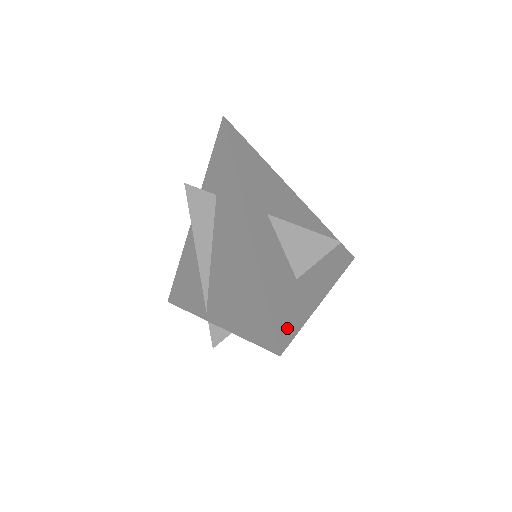
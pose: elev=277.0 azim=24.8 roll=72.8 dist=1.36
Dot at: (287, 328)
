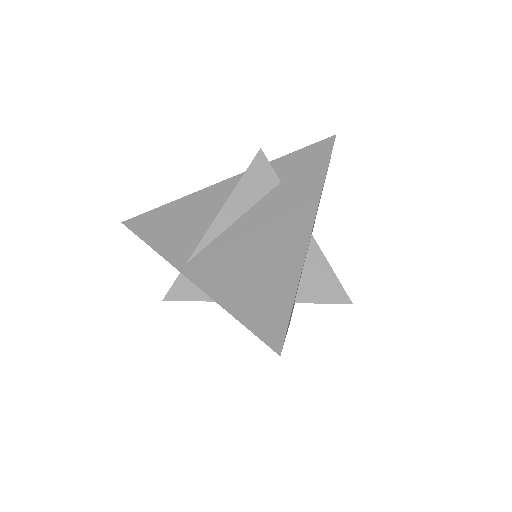
Dot at: occluded
